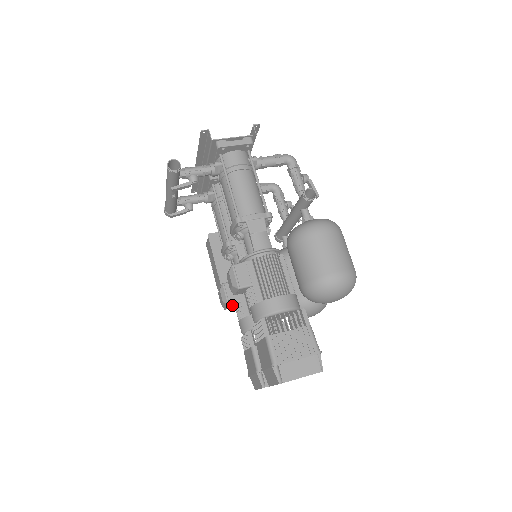
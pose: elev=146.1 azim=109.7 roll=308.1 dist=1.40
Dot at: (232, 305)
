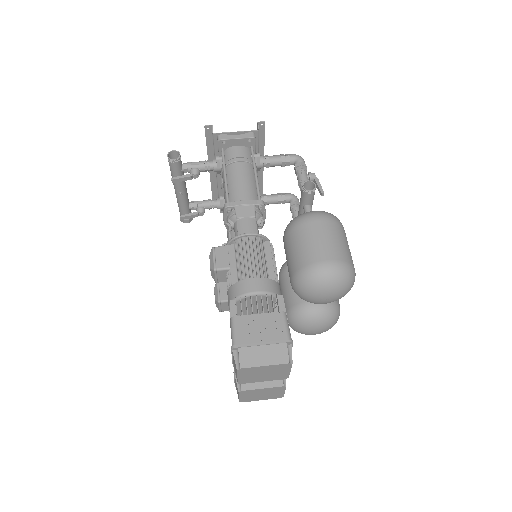
Dot at: (225, 305)
